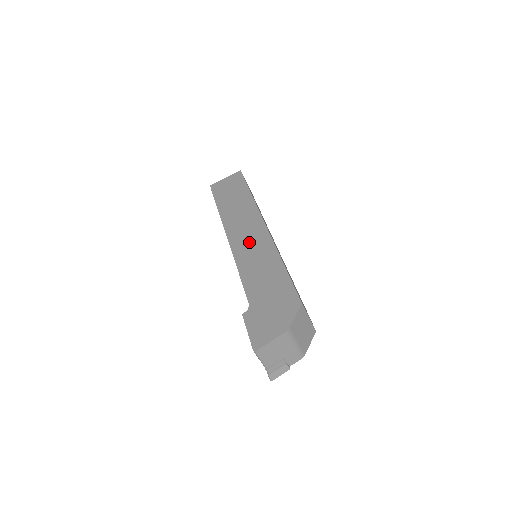
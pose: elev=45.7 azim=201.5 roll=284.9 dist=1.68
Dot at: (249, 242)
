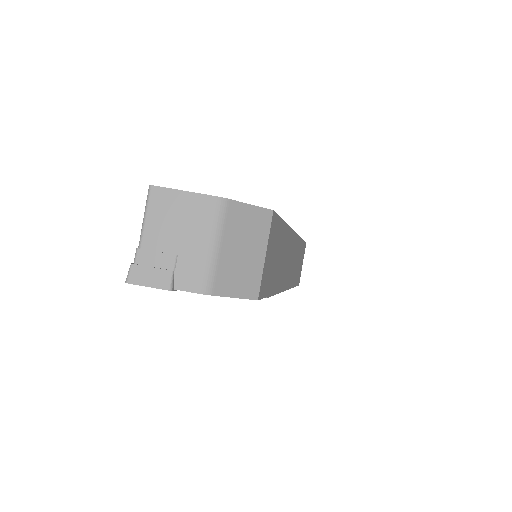
Dot at: occluded
